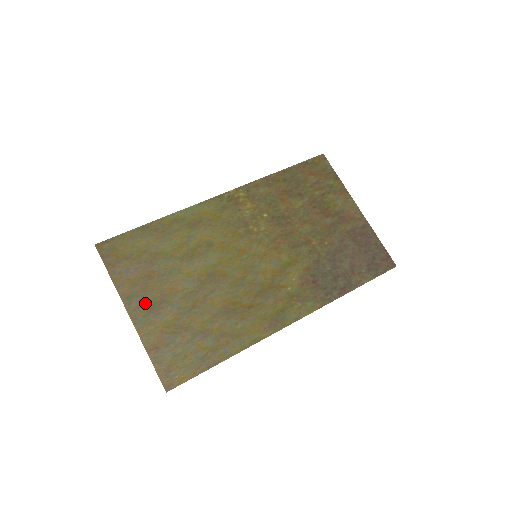
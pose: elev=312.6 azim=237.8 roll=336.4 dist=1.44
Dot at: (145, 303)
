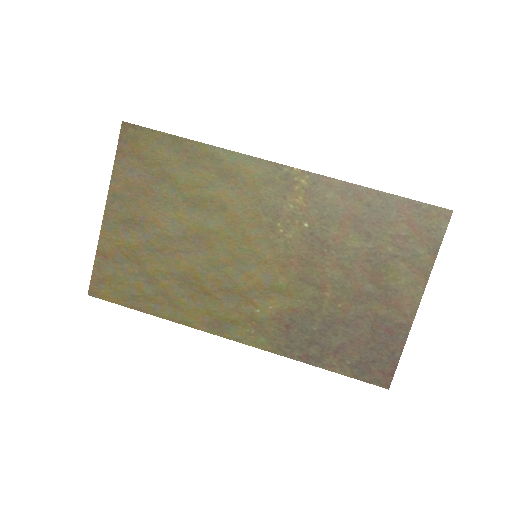
Dot at: (124, 212)
